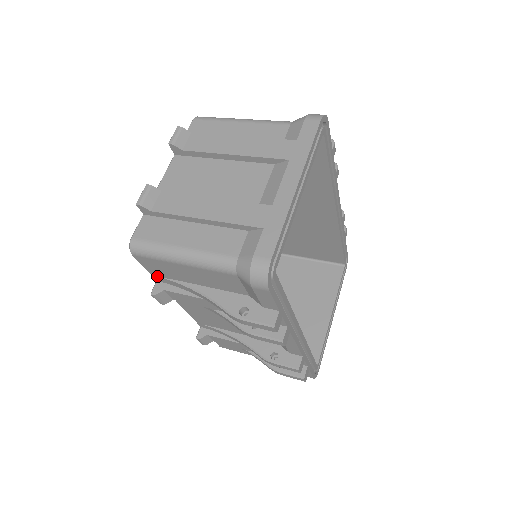
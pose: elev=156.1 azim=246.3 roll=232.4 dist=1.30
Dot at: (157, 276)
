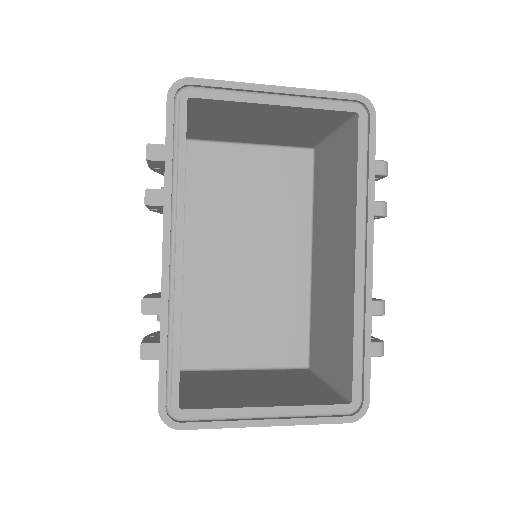
Dot at: occluded
